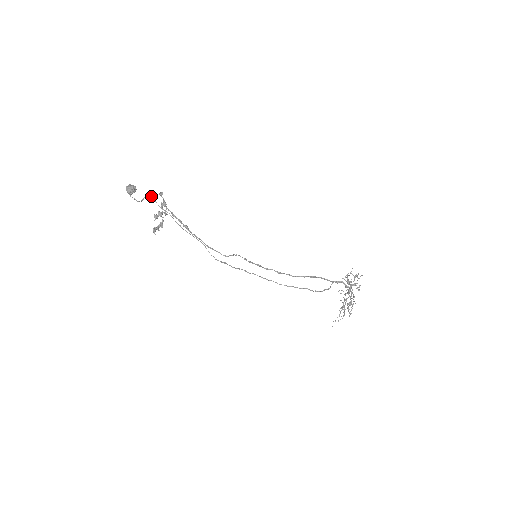
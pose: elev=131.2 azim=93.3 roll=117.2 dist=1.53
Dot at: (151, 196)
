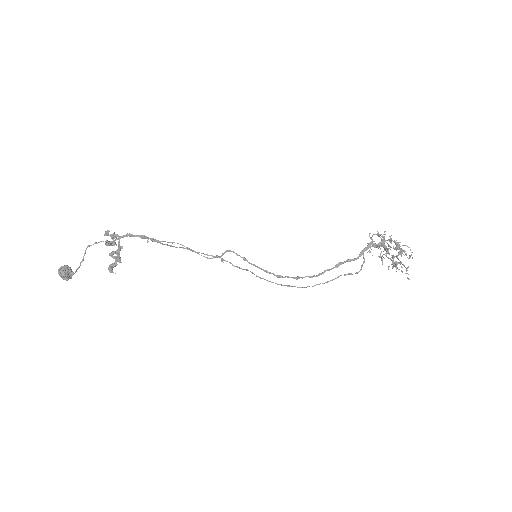
Dot at: occluded
